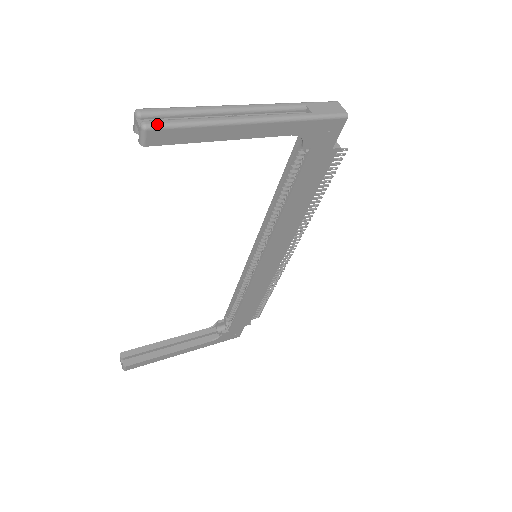
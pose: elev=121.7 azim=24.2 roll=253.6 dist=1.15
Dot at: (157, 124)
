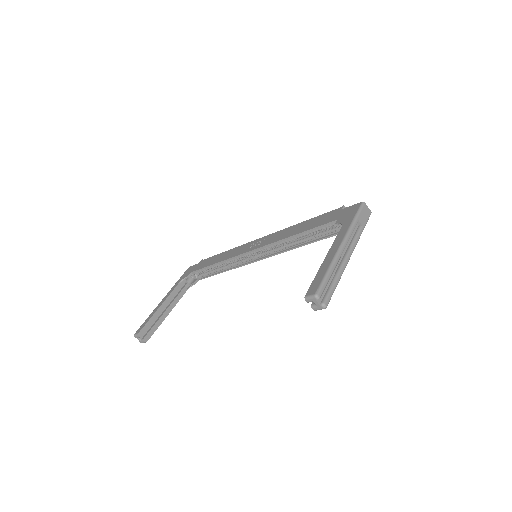
Dot at: (329, 301)
